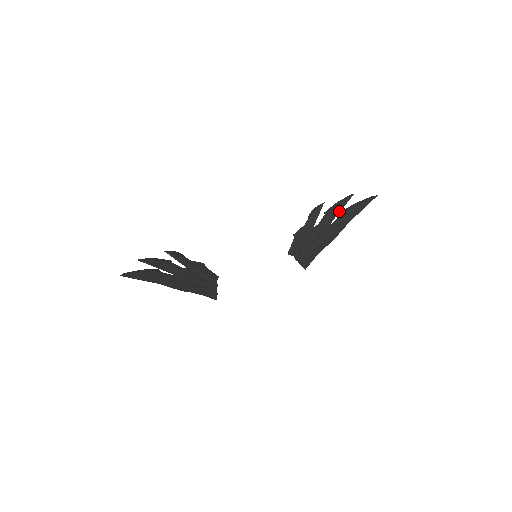
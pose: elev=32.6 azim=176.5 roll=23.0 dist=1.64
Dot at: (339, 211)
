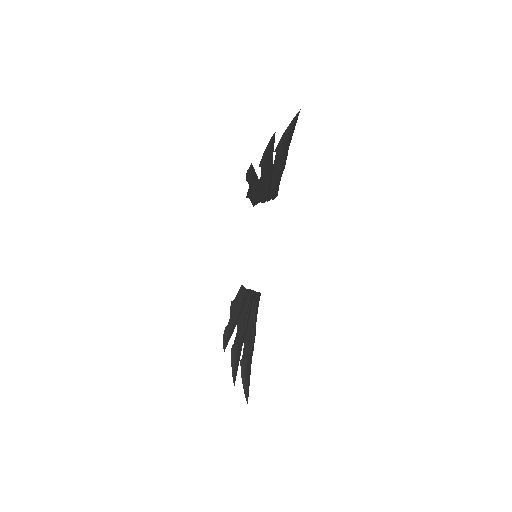
Dot at: (272, 153)
